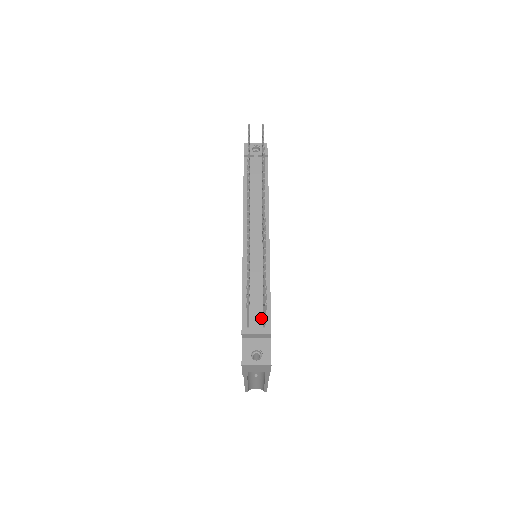
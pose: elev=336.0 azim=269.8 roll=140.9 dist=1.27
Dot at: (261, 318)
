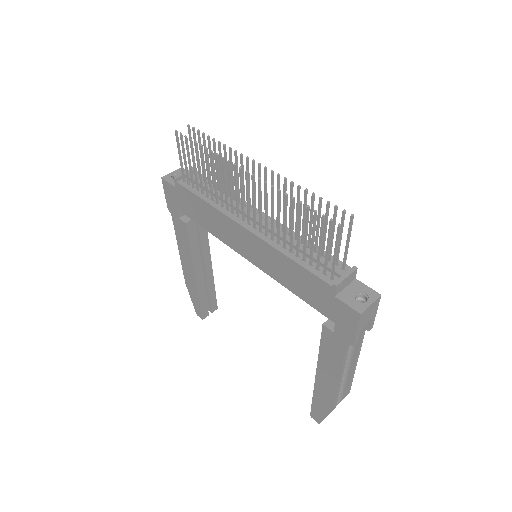
Dot at: occluded
